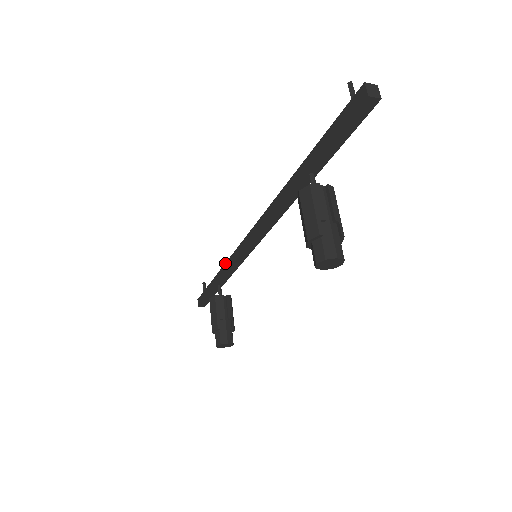
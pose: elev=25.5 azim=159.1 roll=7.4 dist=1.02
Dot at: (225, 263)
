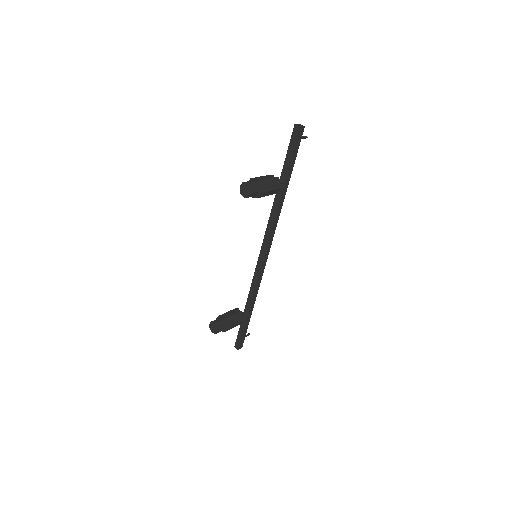
Dot at: occluded
